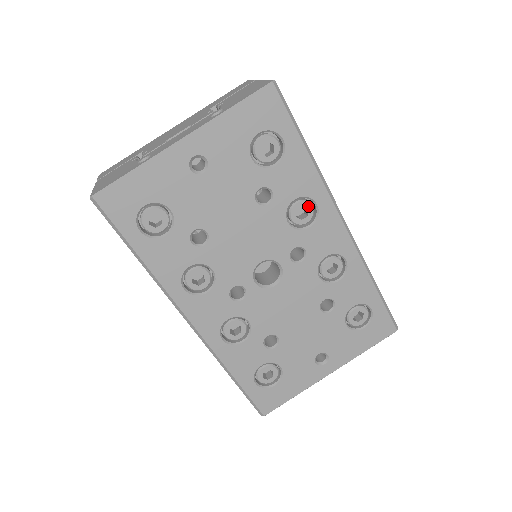
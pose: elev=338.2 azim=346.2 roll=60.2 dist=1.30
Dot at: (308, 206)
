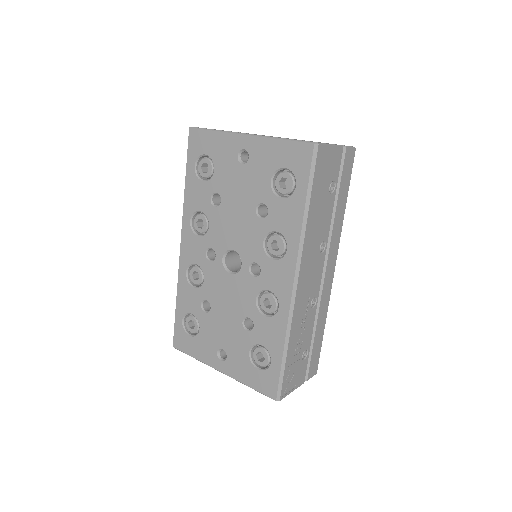
Dot at: (282, 245)
